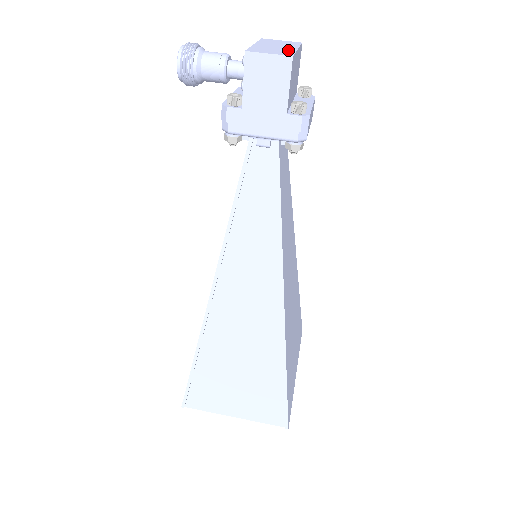
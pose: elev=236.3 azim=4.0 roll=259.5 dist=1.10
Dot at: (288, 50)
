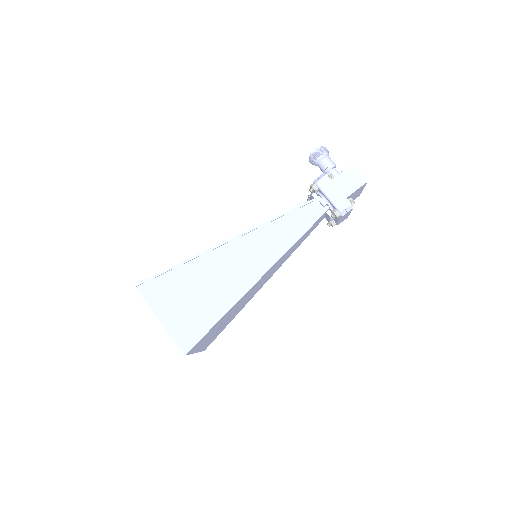
Dot at: occluded
